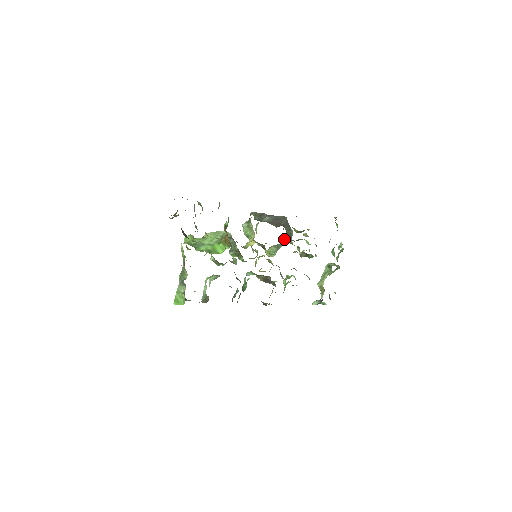
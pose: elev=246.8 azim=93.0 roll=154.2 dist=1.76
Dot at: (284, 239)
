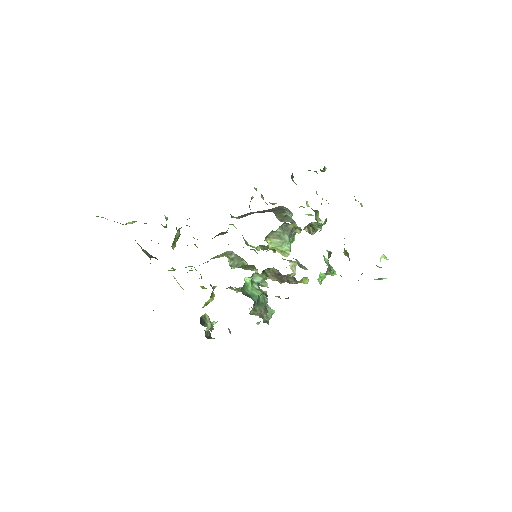
Dot at: (284, 226)
